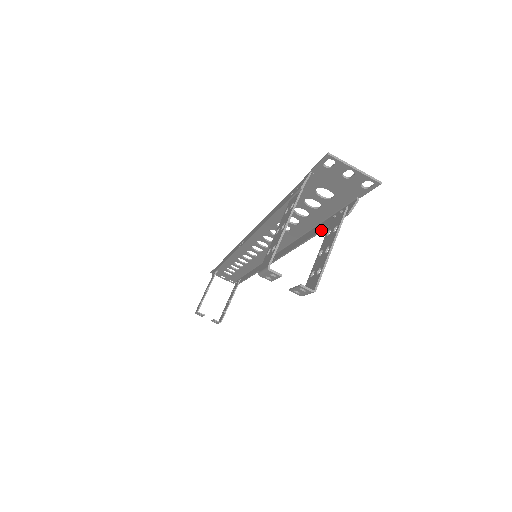
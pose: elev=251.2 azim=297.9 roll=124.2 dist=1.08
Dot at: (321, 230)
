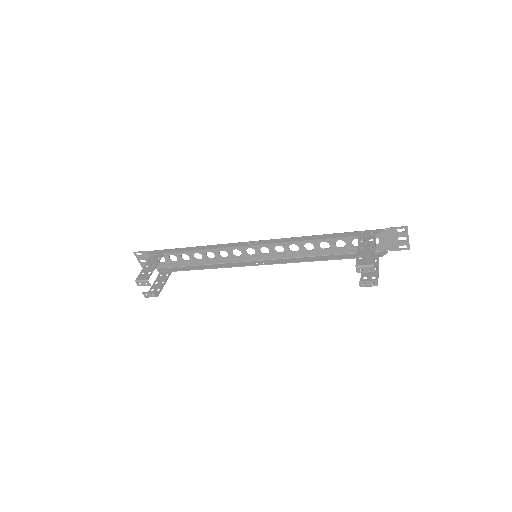
Dot at: (349, 258)
